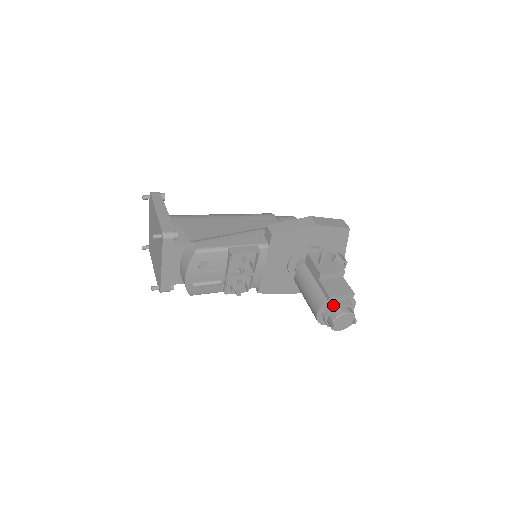
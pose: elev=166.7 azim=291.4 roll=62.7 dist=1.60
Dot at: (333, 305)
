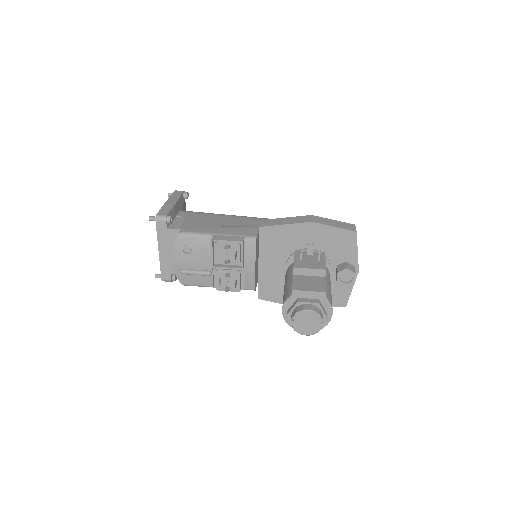
Dot at: (296, 300)
